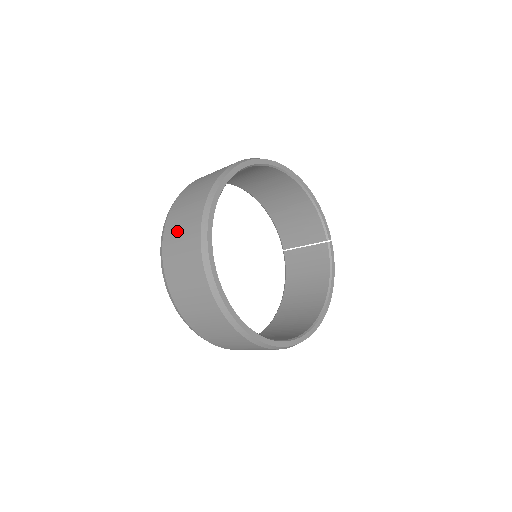
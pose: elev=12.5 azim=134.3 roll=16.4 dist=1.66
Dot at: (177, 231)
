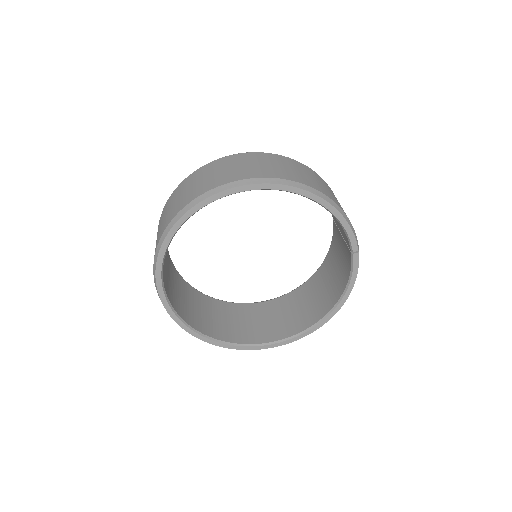
Dot at: occluded
